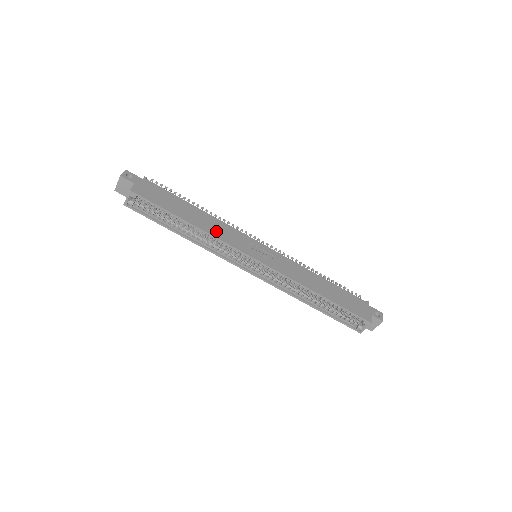
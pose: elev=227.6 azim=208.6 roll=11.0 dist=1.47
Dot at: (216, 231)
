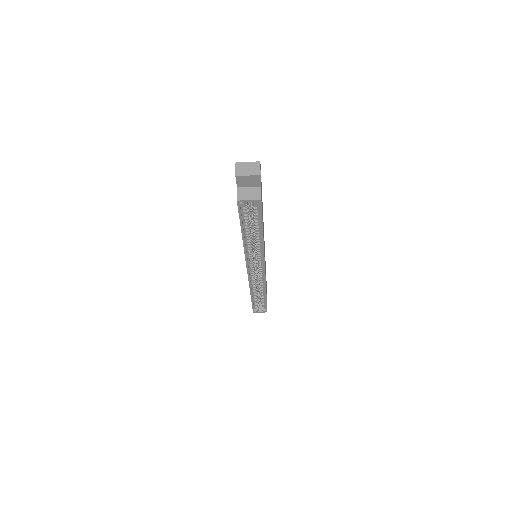
Dot at: occluded
